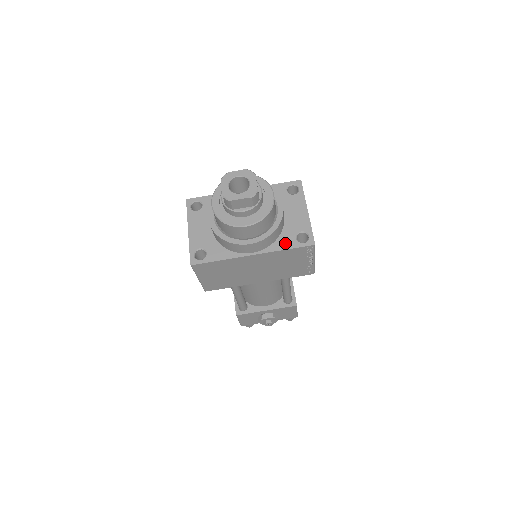
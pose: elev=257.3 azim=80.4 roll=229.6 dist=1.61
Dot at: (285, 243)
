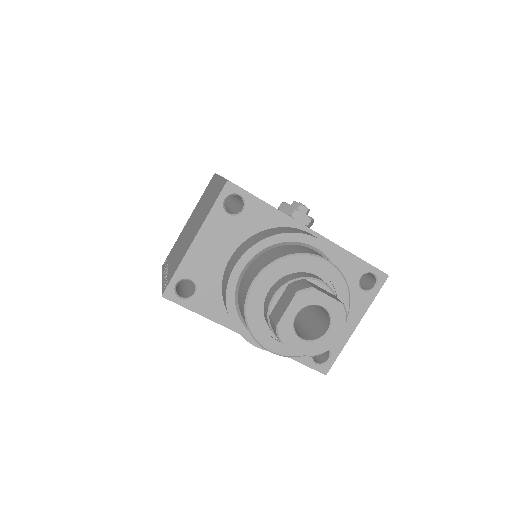
Dot at: occluded
